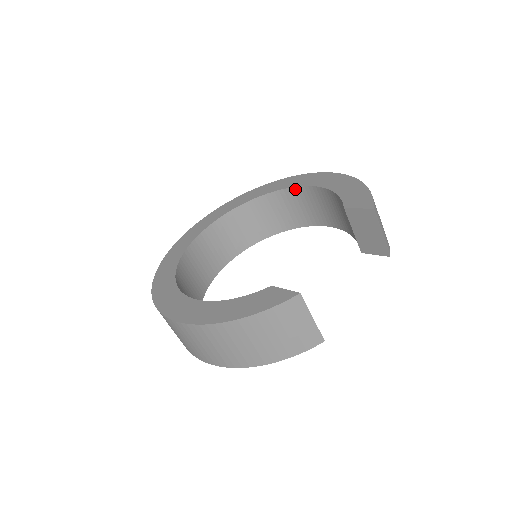
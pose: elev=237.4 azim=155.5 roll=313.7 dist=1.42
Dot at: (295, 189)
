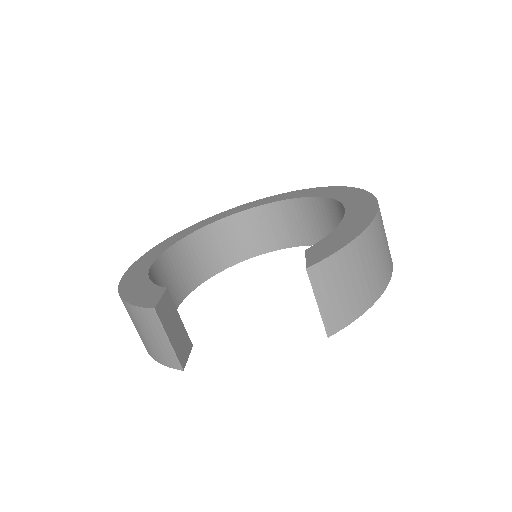
Dot at: (341, 205)
